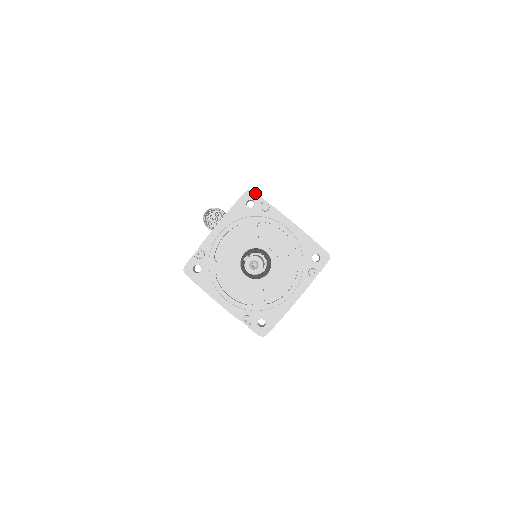
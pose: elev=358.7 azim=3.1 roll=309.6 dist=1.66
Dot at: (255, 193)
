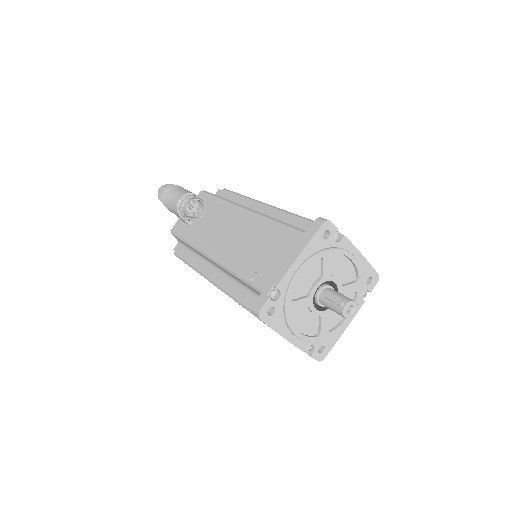
Dot at: (332, 223)
